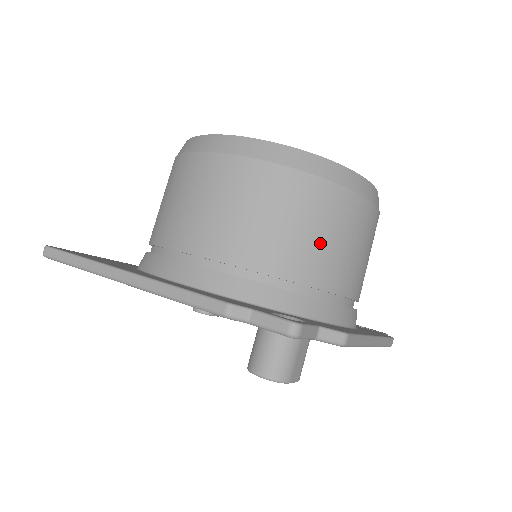
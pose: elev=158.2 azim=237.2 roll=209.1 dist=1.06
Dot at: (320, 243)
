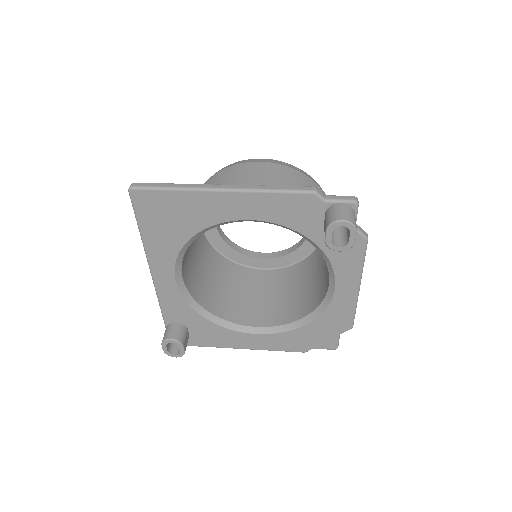
Dot at: occluded
